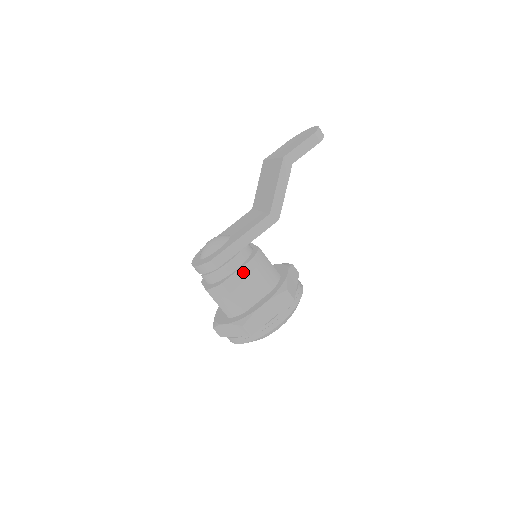
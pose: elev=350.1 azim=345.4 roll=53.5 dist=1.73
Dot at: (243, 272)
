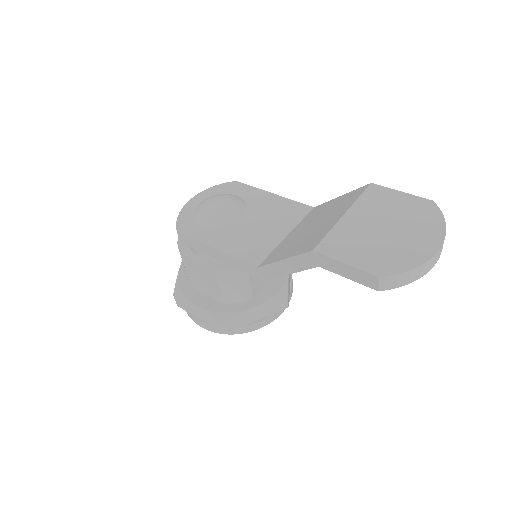
Dot at: (204, 268)
